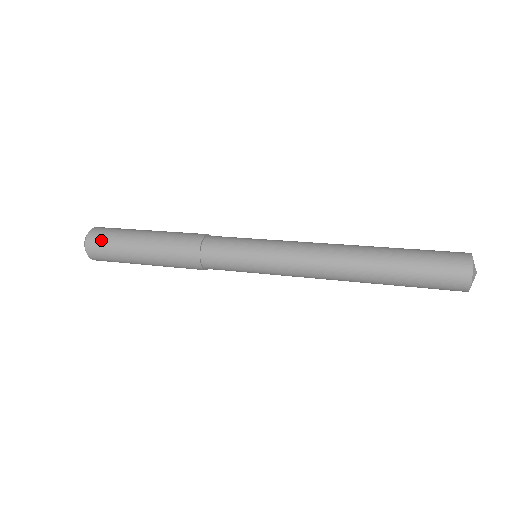
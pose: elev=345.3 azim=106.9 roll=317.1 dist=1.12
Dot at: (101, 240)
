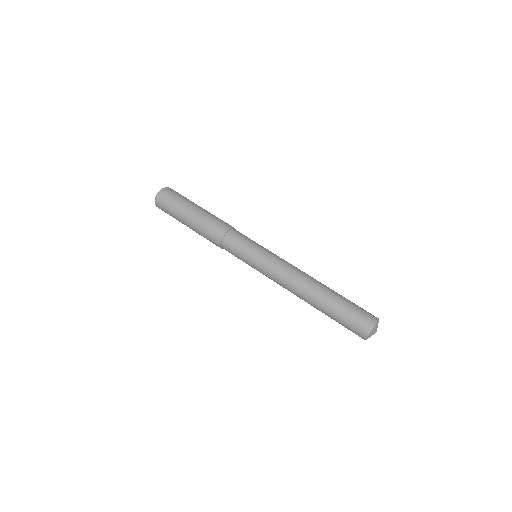
Dot at: (167, 198)
